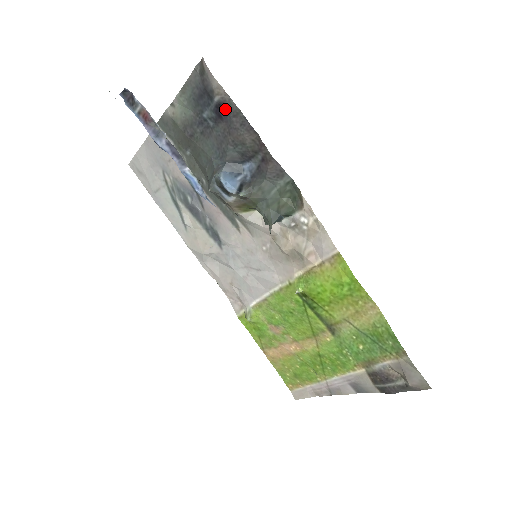
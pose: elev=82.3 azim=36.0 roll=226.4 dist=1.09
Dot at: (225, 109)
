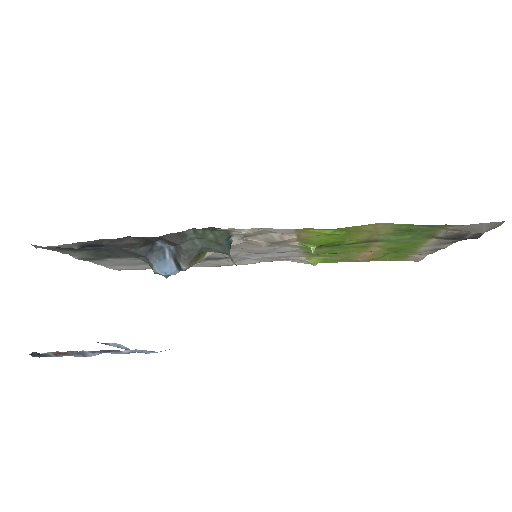
Dot at: (90, 245)
